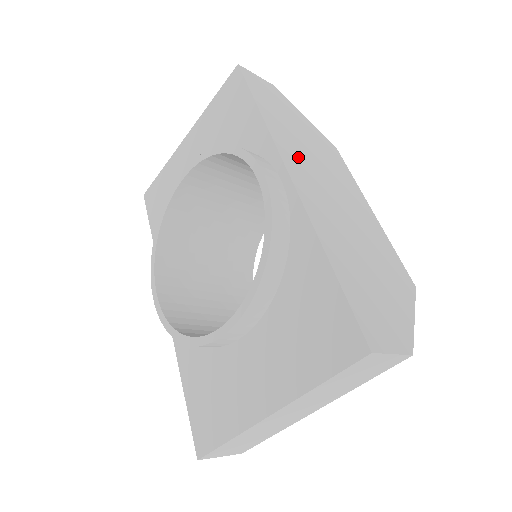
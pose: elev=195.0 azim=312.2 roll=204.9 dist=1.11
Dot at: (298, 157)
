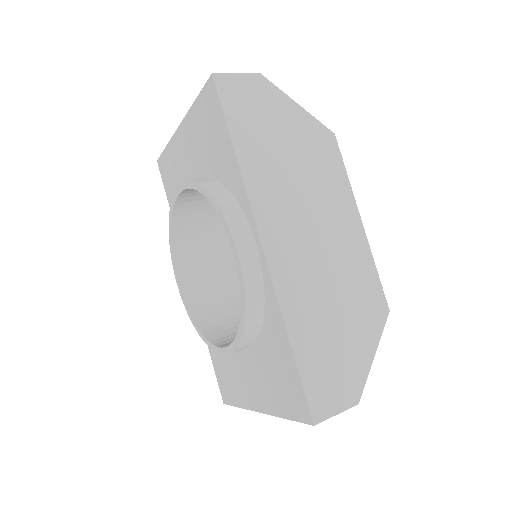
Dot at: (277, 202)
